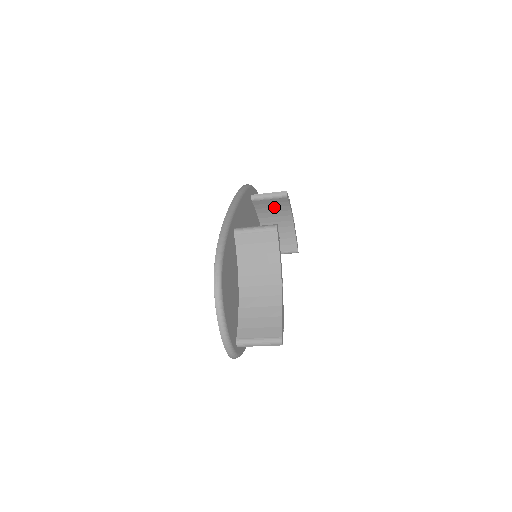
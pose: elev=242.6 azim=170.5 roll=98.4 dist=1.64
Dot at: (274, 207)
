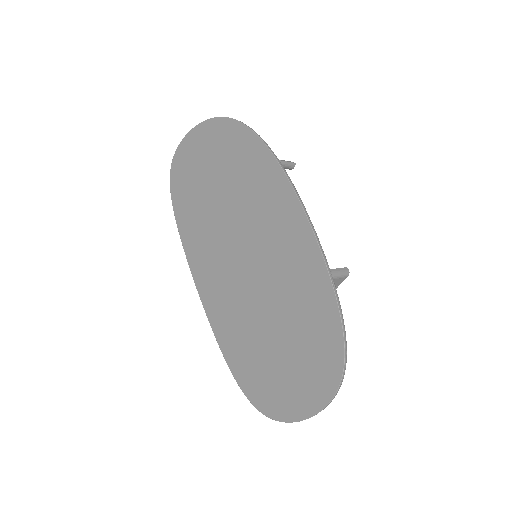
Dot at: occluded
